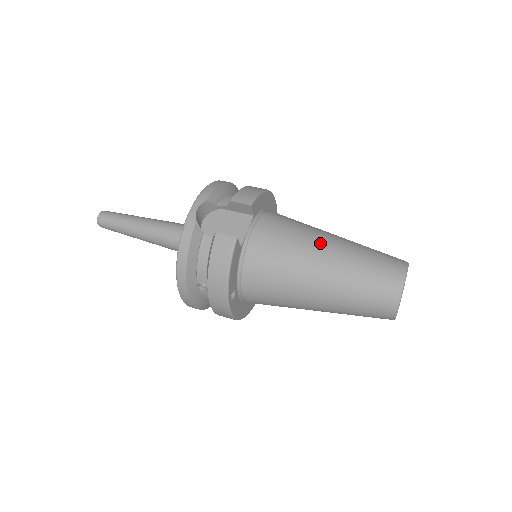
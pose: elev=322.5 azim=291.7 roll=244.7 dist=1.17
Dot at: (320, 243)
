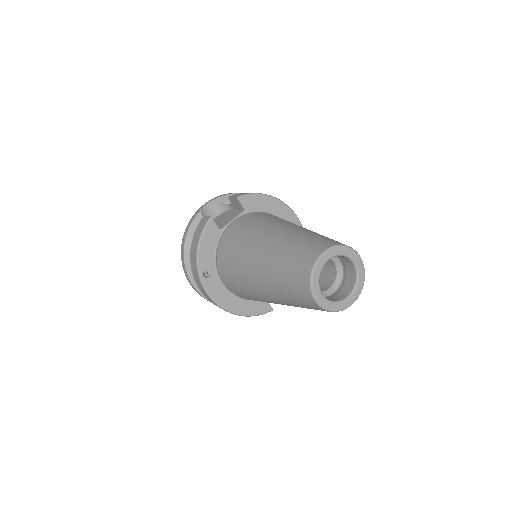
Dot at: (276, 227)
